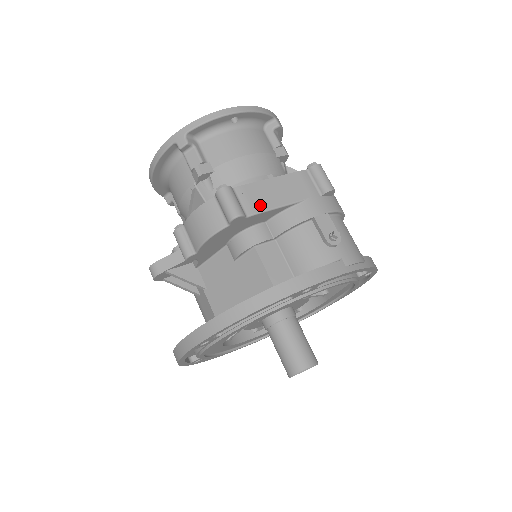
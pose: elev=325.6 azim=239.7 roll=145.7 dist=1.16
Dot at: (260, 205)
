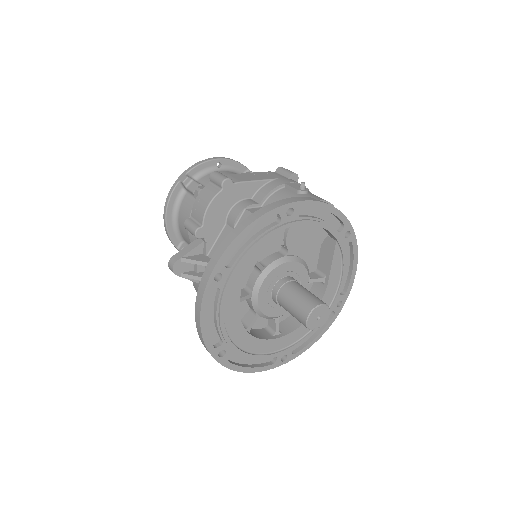
Dot at: (243, 179)
